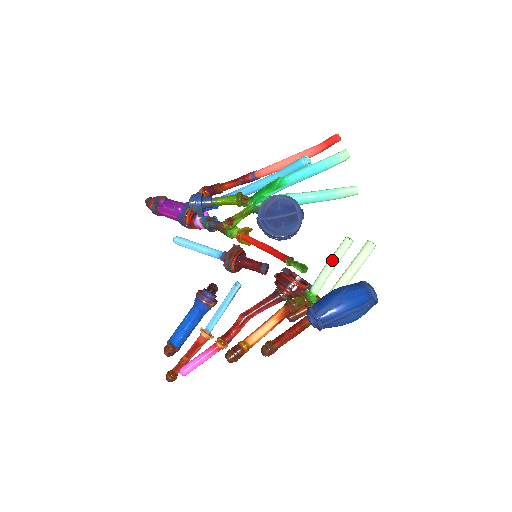
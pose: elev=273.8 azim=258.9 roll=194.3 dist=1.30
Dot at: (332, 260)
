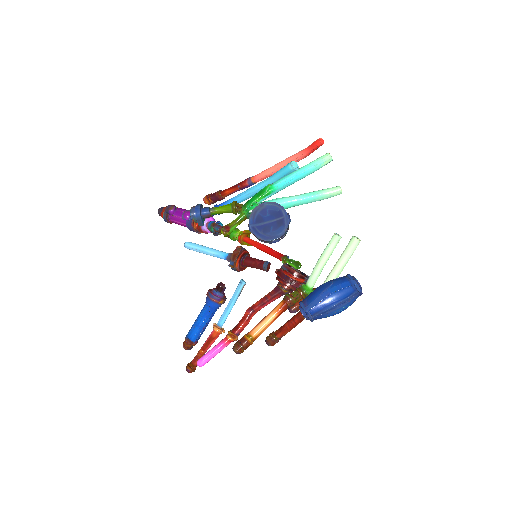
Dot at: (323, 256)
